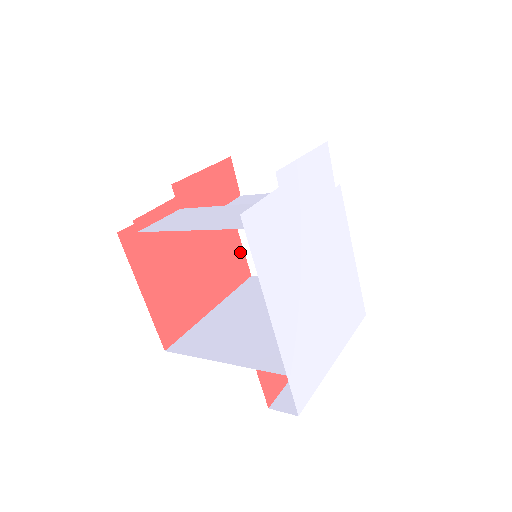
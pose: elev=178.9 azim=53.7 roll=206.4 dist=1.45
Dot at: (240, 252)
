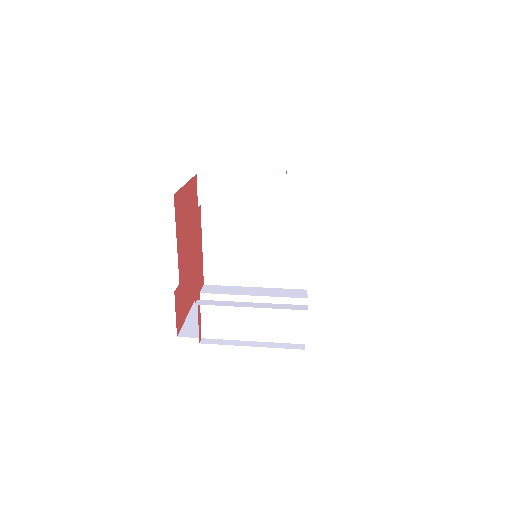
Dot at: (190, 186)
